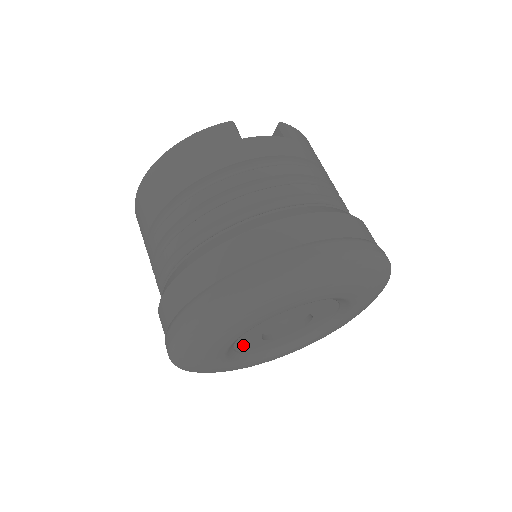
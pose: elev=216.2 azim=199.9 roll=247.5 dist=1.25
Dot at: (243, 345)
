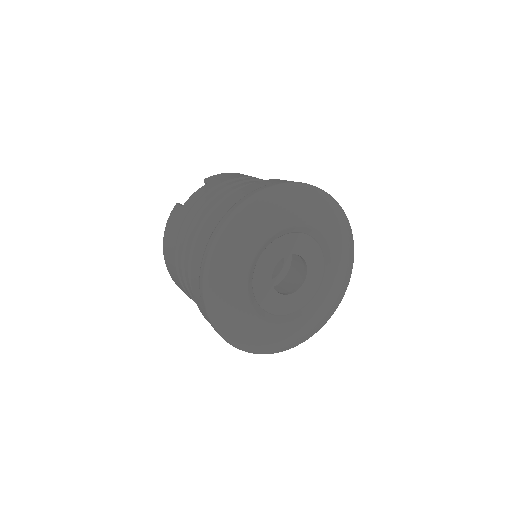
Dot at: (275, 308)
